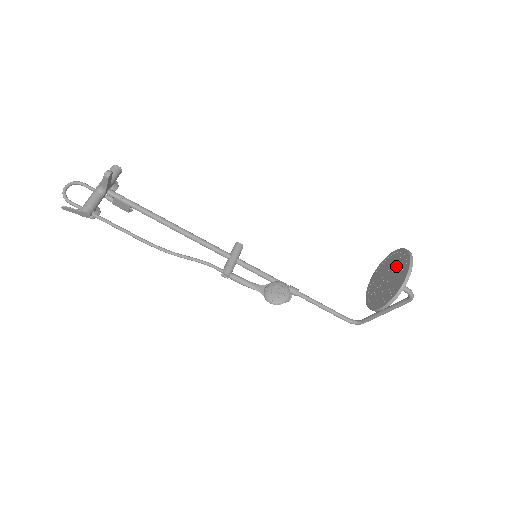
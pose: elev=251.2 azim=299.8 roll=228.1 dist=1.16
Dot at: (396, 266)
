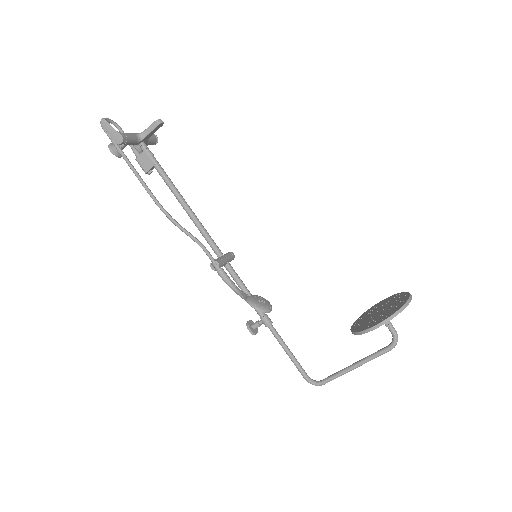
Dot at: (391, 302)
